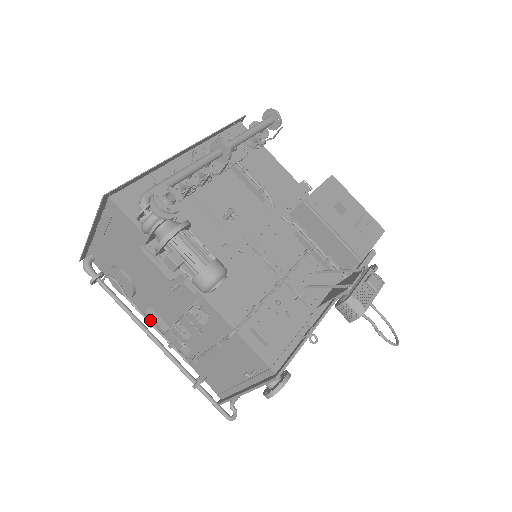
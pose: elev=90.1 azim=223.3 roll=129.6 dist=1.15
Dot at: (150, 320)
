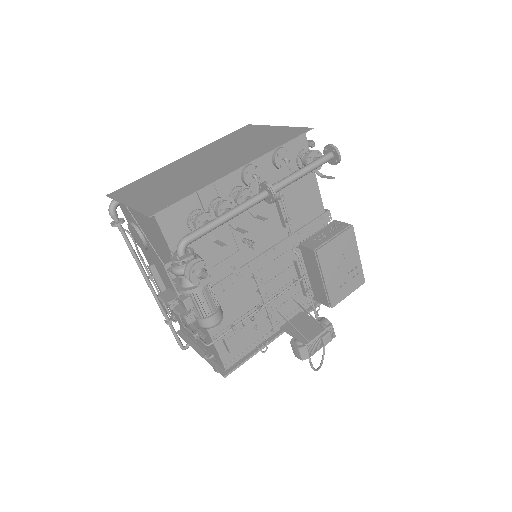
Dot at: (150, 272)
